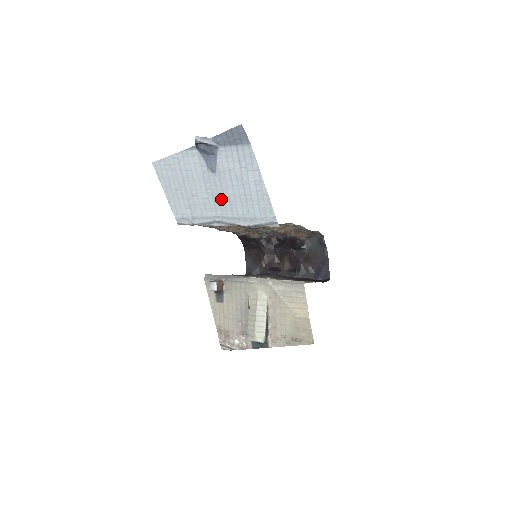
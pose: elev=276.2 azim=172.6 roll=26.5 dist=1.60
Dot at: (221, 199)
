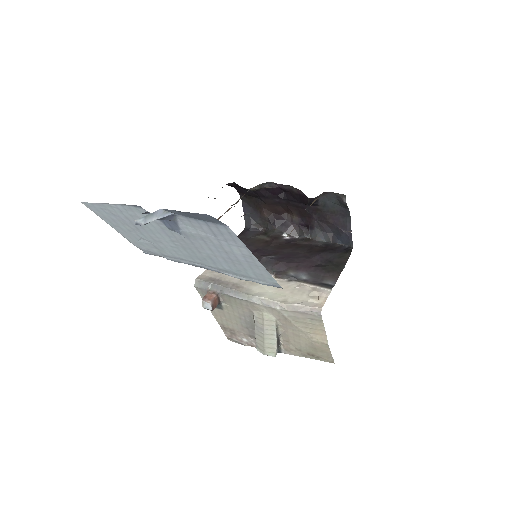
Dot at: (197, 253)
